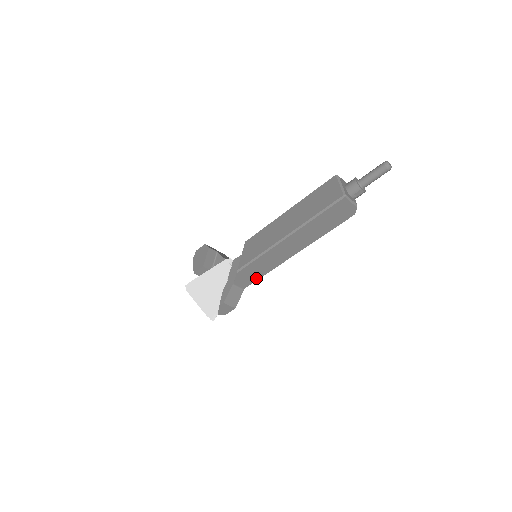
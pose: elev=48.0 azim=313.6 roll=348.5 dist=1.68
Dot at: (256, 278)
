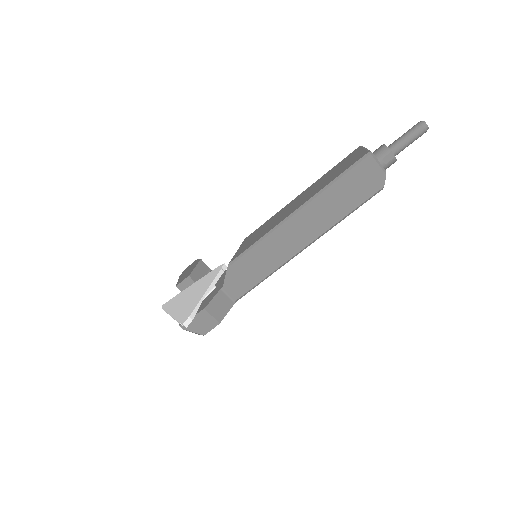
Dot at: (252, 283)
